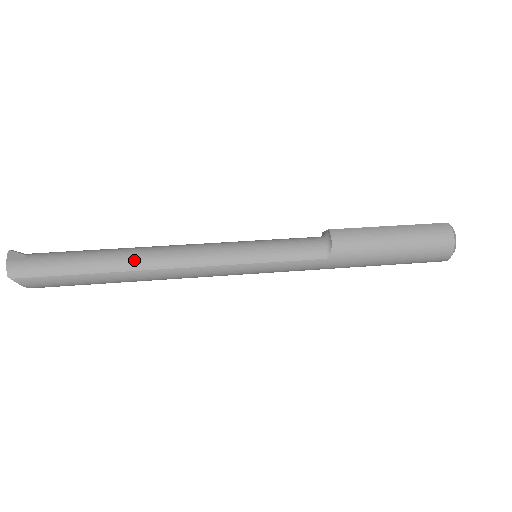
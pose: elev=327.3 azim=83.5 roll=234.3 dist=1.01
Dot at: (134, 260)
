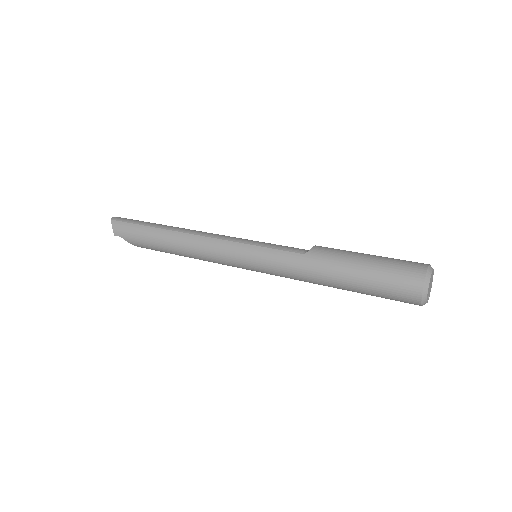
Dot at: (178, 228)
